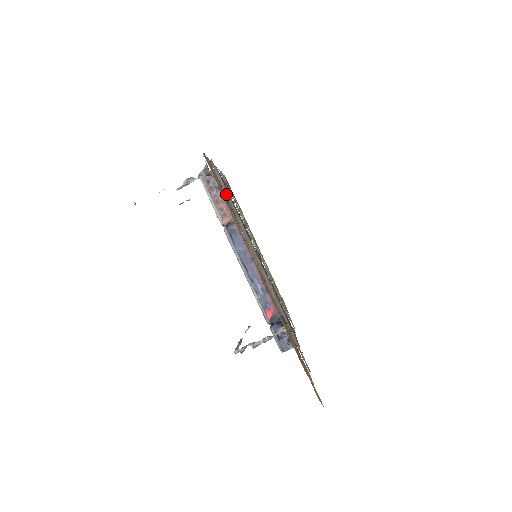
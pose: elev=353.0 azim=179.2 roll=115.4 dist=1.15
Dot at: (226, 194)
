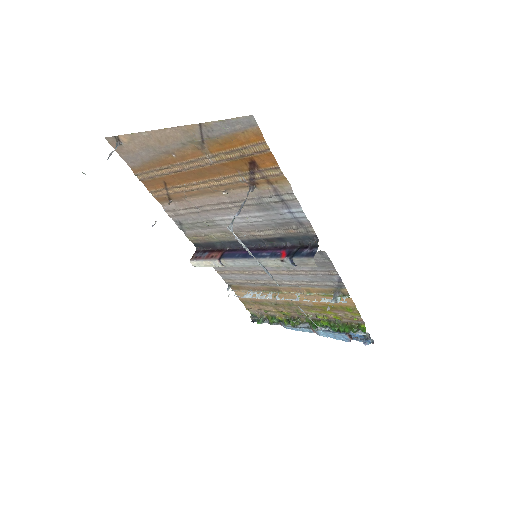
Dot at: (180, 207)
